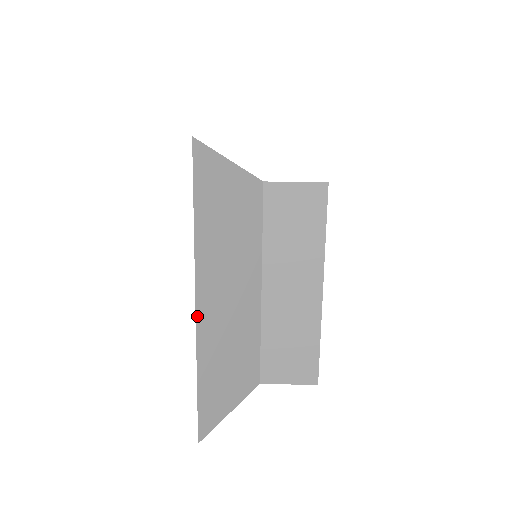
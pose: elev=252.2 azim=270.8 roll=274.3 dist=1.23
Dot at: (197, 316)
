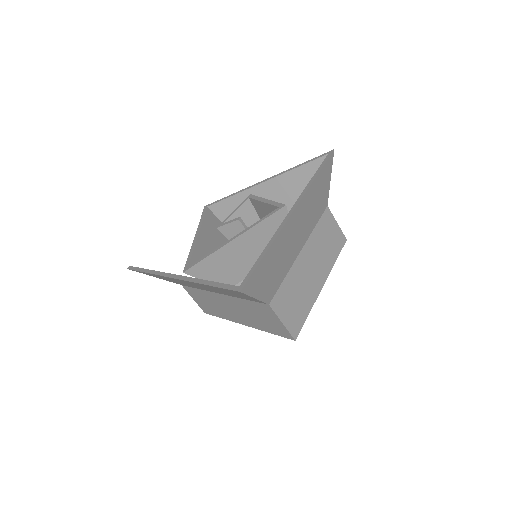
Dot at: (167, 277)
